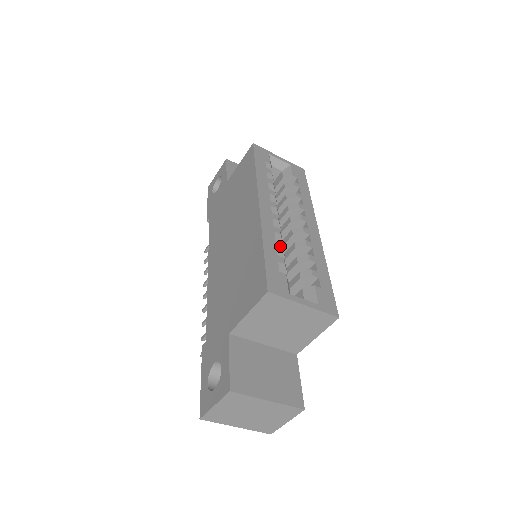
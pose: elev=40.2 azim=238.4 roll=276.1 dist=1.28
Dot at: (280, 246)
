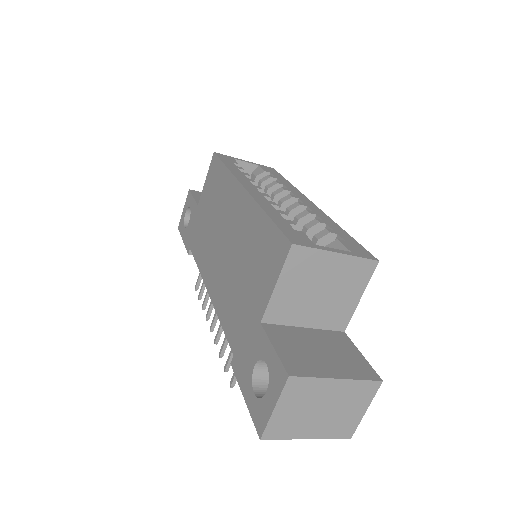
Dot at: (283, 213)
